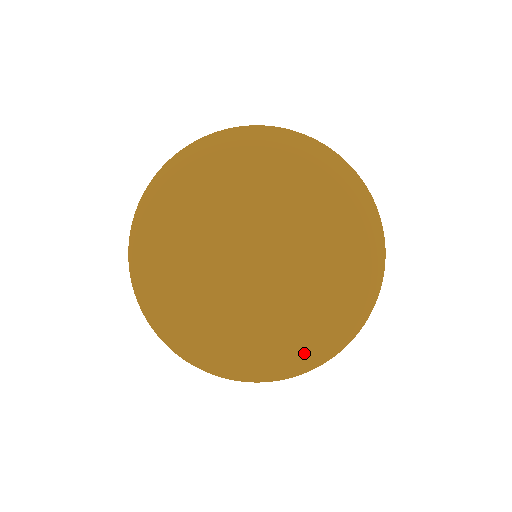
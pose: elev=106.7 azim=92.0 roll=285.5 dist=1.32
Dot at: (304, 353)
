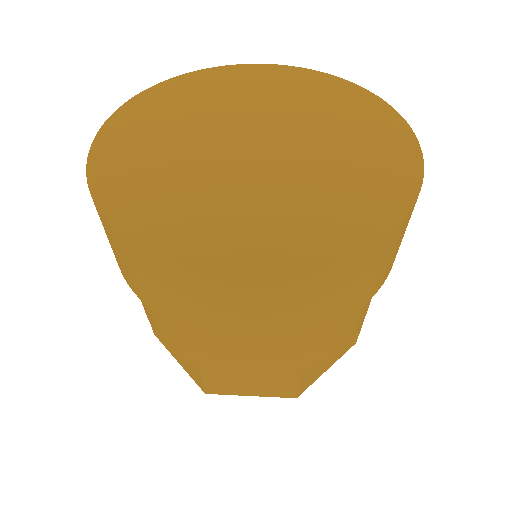
Dot at: (314, 243)
